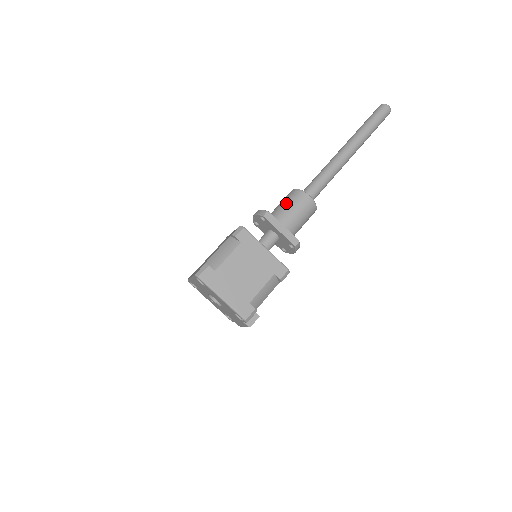
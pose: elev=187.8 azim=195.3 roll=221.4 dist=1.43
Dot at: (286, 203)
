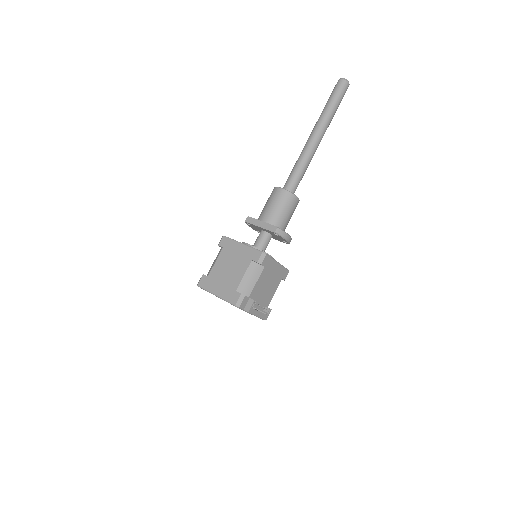
Dot at: occluded
